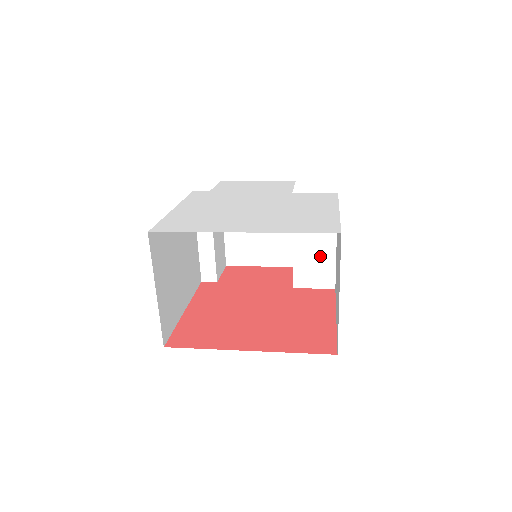
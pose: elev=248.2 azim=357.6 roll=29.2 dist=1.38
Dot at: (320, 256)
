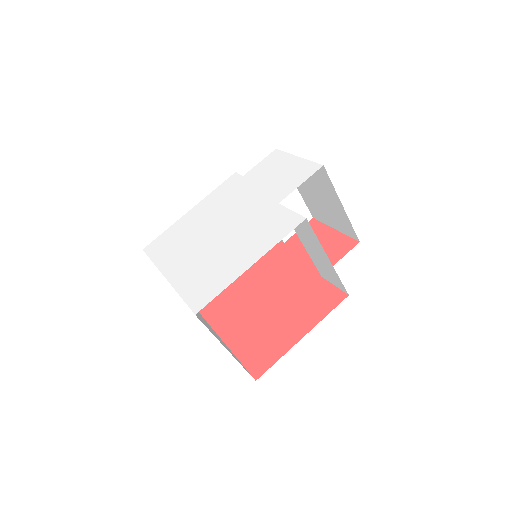
Dot at: (324, 263)
